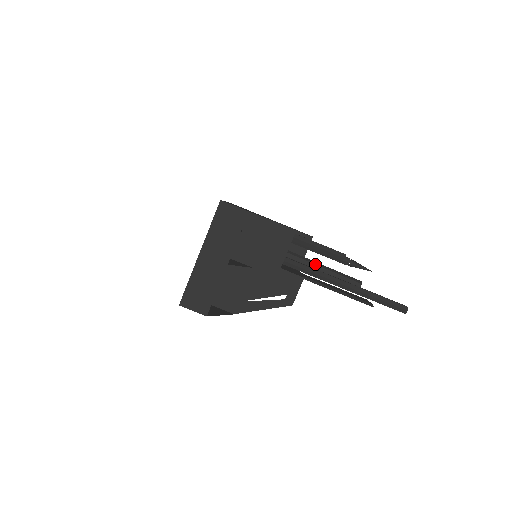
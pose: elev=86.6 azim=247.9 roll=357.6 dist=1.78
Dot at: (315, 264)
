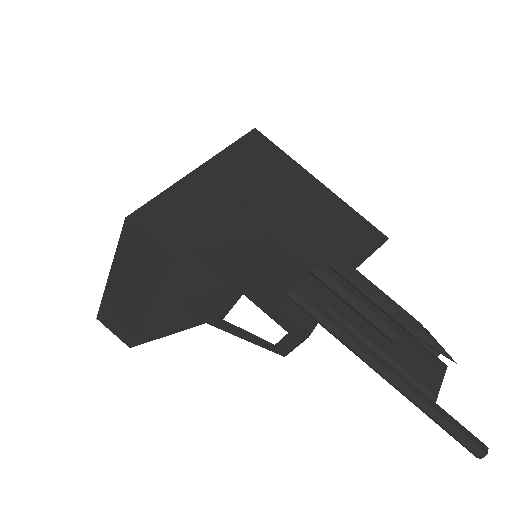
Dot at: occluded
